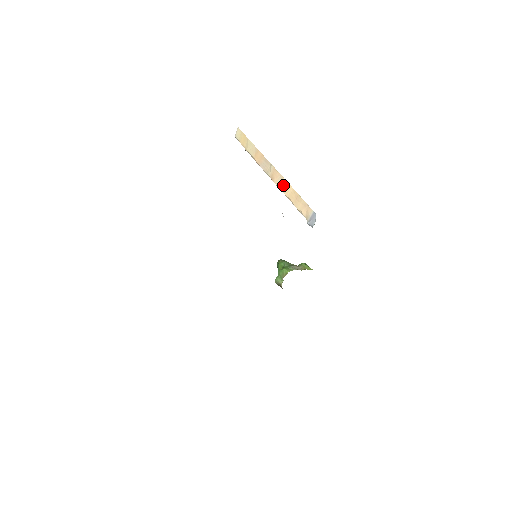
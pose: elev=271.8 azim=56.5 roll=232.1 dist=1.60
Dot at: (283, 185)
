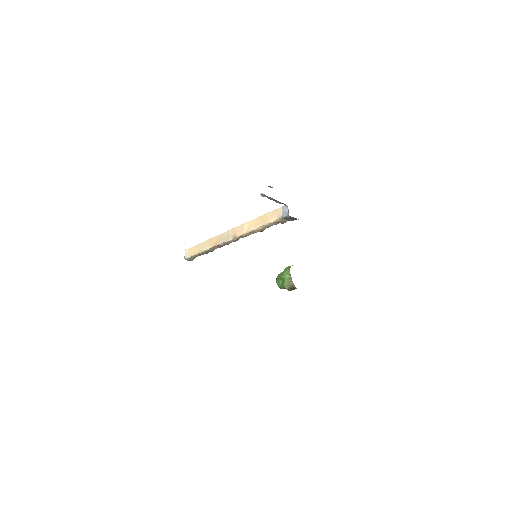
Dot at: (246, 227)
